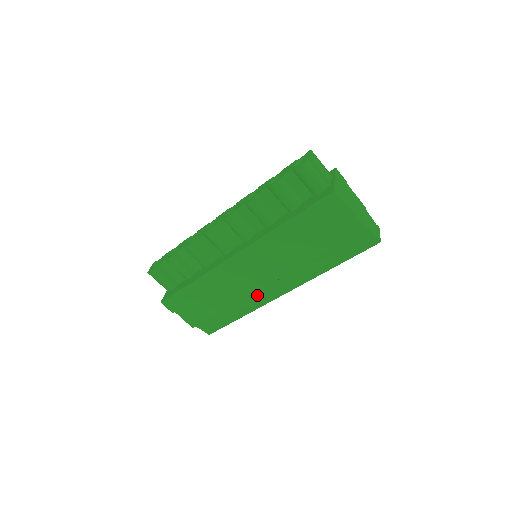
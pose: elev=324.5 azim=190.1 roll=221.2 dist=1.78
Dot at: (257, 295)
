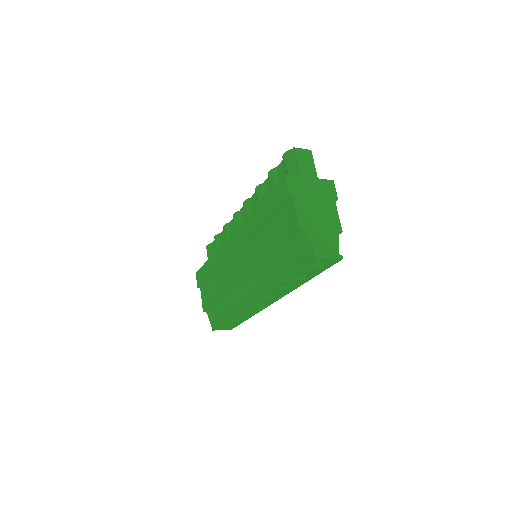
Dot at: (238, 293)
